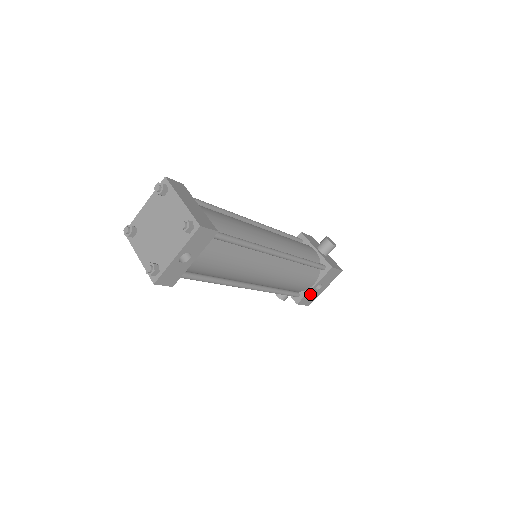
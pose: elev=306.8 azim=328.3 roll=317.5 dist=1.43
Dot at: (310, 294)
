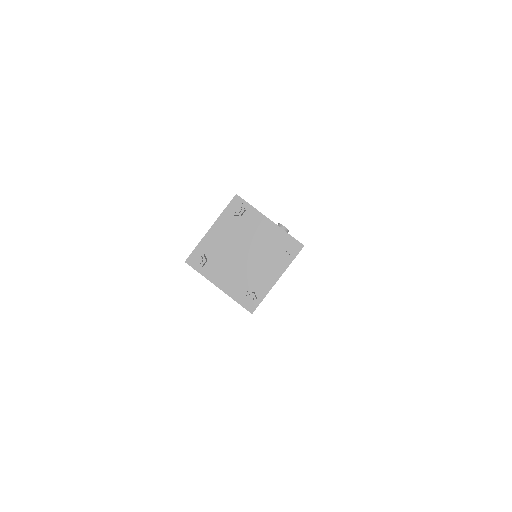
Dot at: occluded
